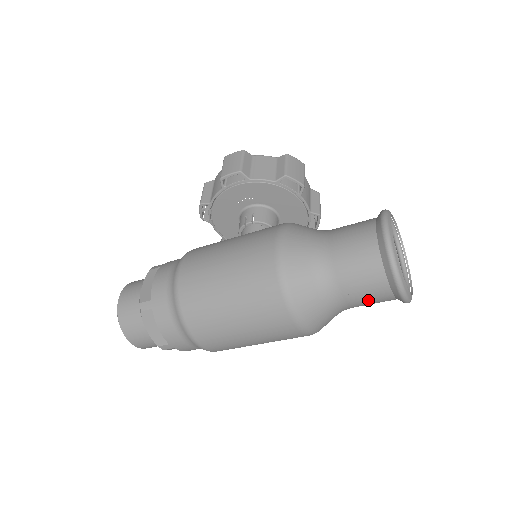
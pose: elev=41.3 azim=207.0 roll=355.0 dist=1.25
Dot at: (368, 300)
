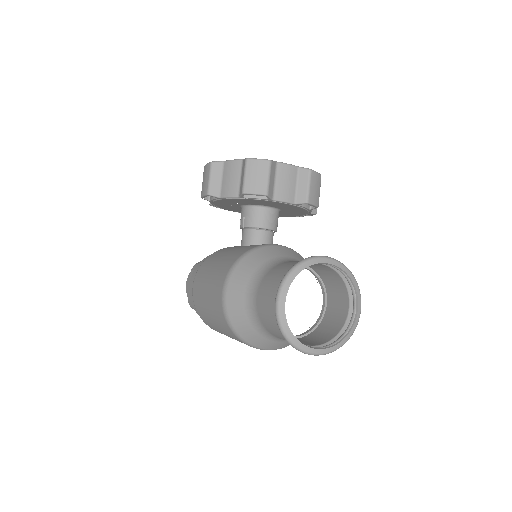
Dot at: occluded
